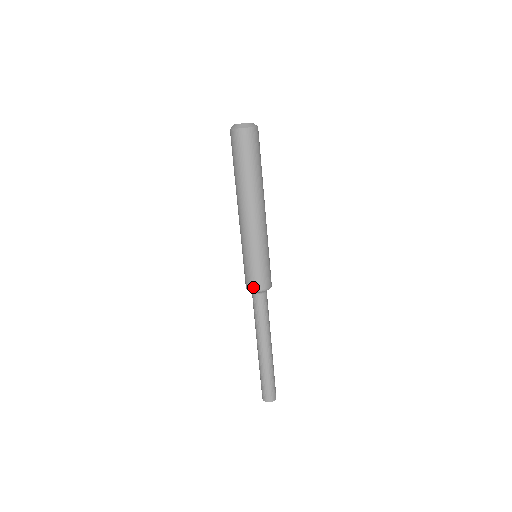
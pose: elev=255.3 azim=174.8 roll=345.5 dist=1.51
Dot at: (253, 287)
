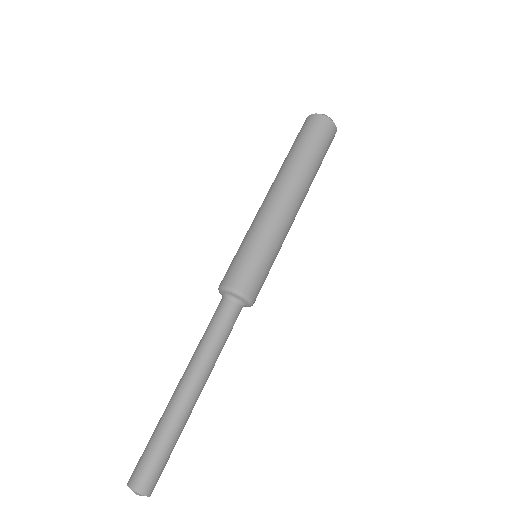
Dot at: (234, 283)
